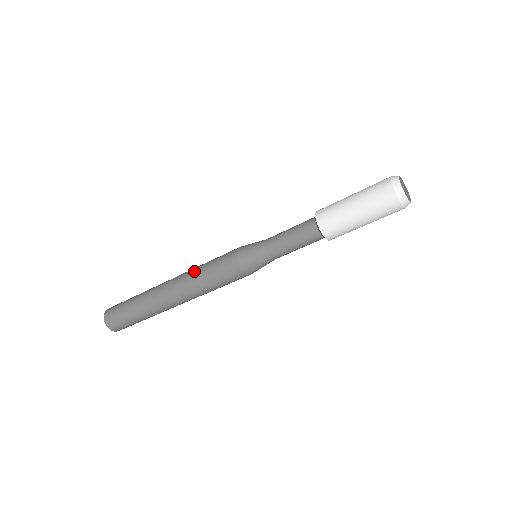
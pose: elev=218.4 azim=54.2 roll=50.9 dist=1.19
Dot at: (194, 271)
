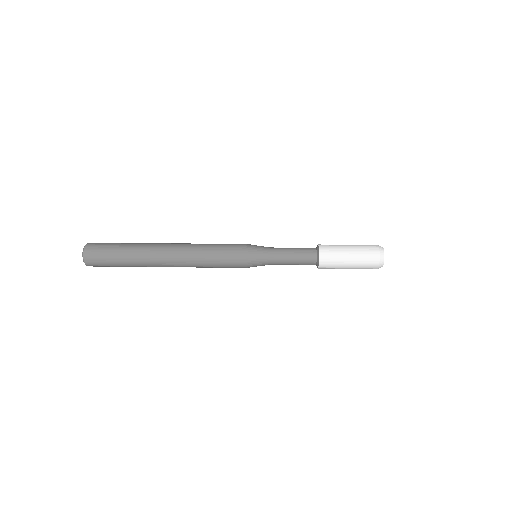
Dot at: (199, 251)
